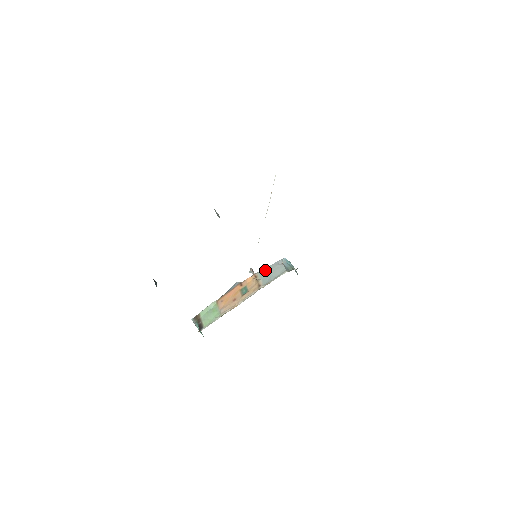
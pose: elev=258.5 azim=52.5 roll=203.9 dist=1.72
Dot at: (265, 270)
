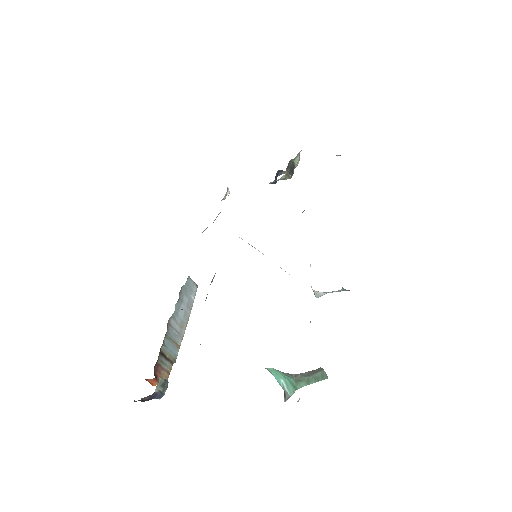
Dot at: occluded
